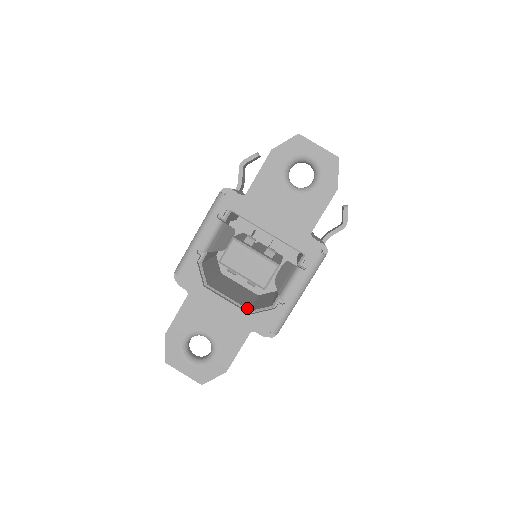
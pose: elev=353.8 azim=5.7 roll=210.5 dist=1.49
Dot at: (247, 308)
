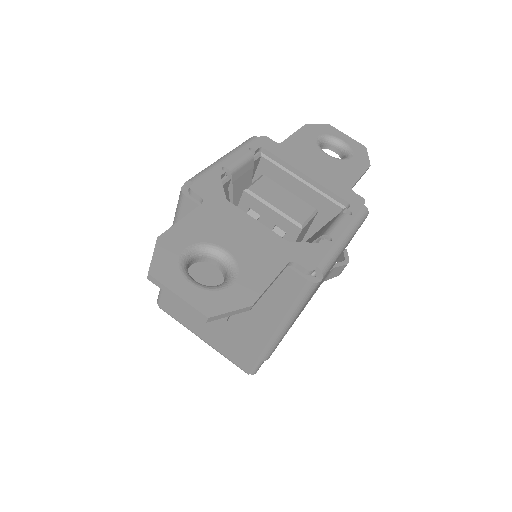
Dot at: occluded
